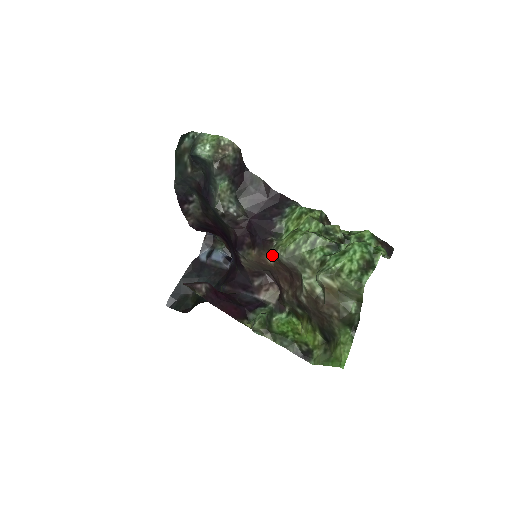
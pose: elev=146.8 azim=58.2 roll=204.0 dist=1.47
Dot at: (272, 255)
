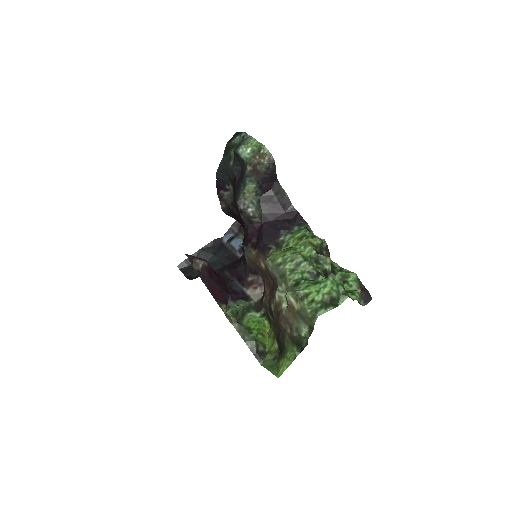
Dot at: occluded
